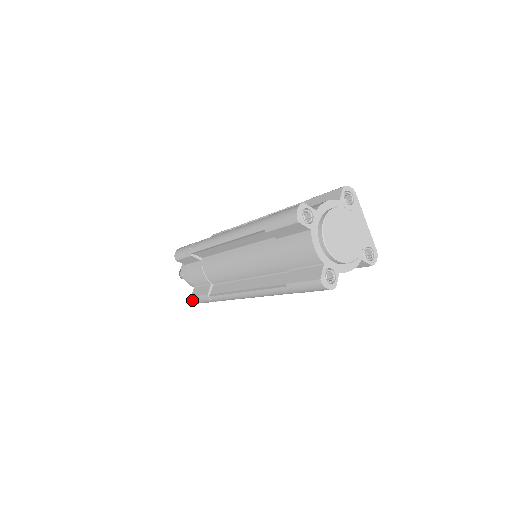
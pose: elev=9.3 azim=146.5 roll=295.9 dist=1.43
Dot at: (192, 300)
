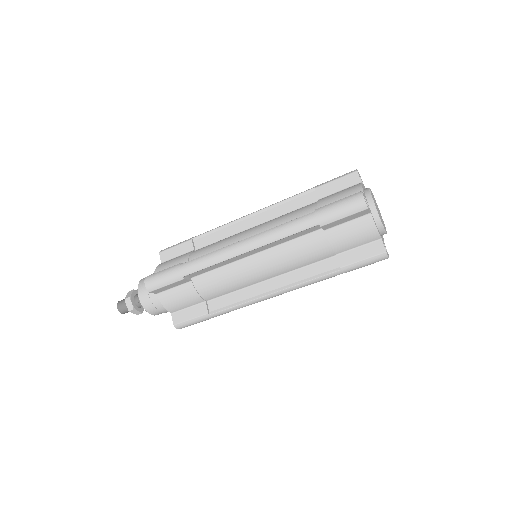
Dot at: occluded
